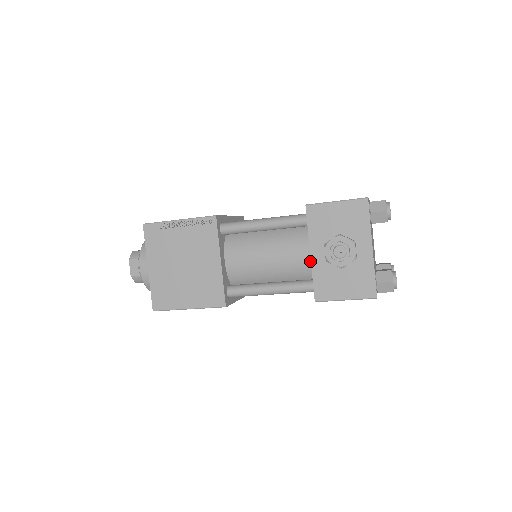
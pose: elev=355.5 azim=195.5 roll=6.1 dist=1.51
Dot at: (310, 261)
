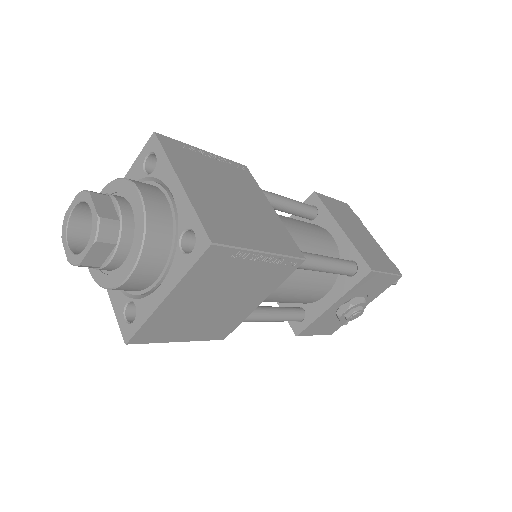
Dot at: (317, 300)
